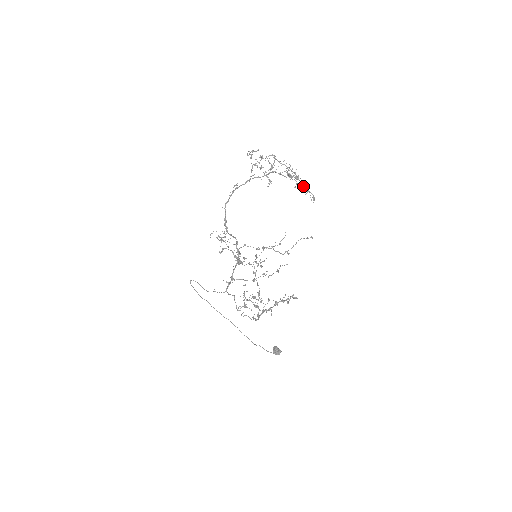
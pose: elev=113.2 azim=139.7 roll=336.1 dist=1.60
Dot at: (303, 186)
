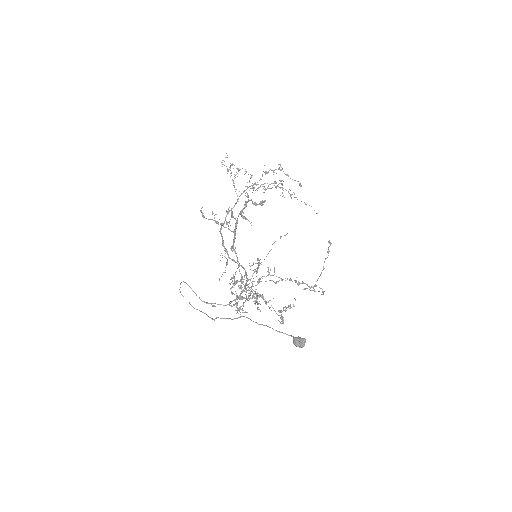
Dot at: (279, 169)
